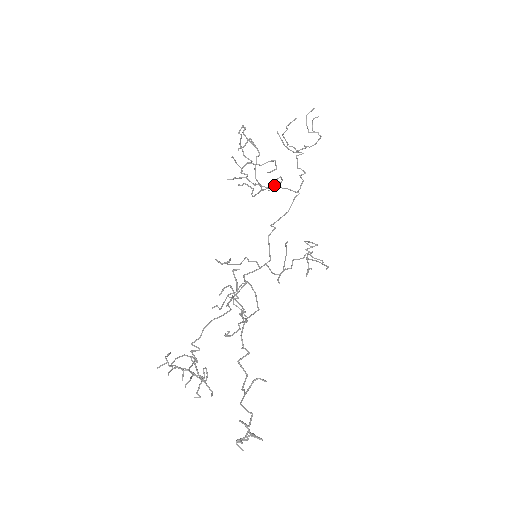
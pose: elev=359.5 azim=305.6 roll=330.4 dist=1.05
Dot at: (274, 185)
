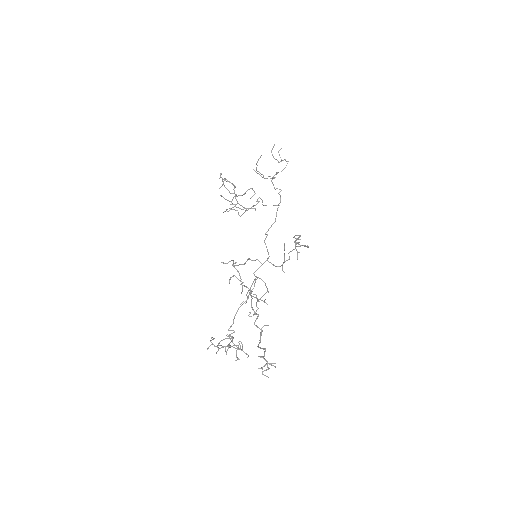
Dot at: occluded
